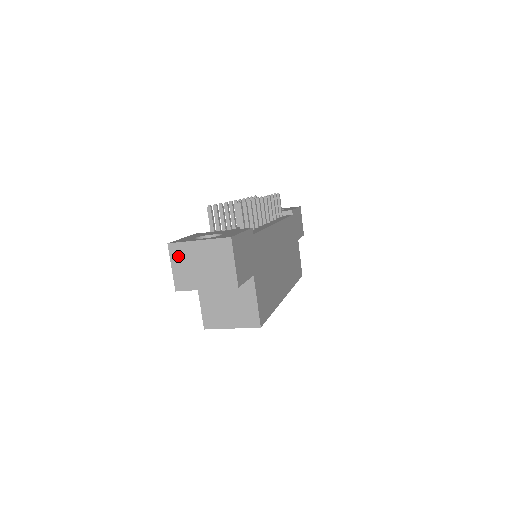
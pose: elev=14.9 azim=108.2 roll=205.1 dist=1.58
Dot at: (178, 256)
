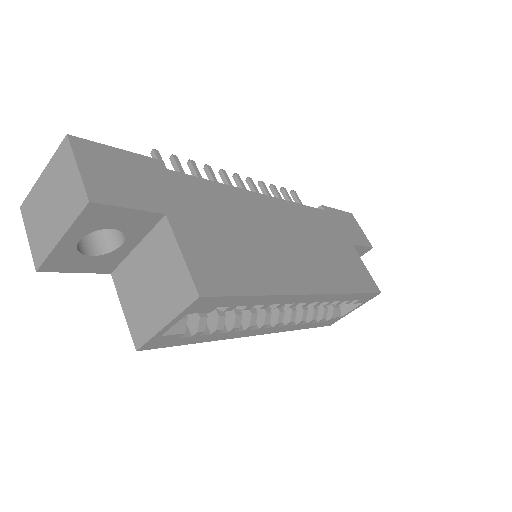
Dot at: (30, 215)
